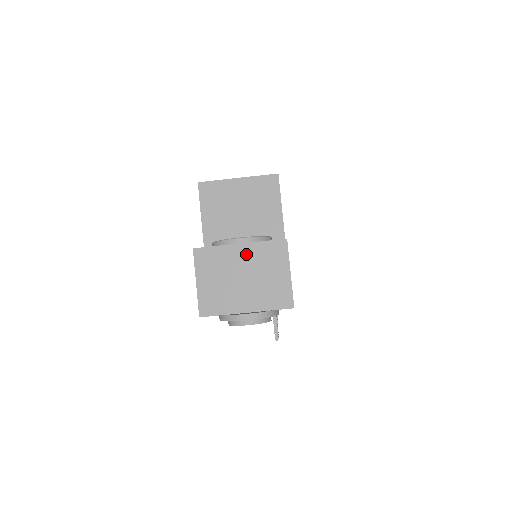
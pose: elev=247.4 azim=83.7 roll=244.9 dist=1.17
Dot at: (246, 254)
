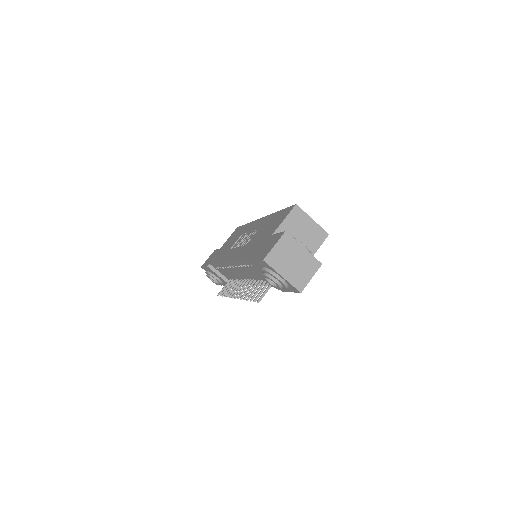
Dot at: (303, 254)
